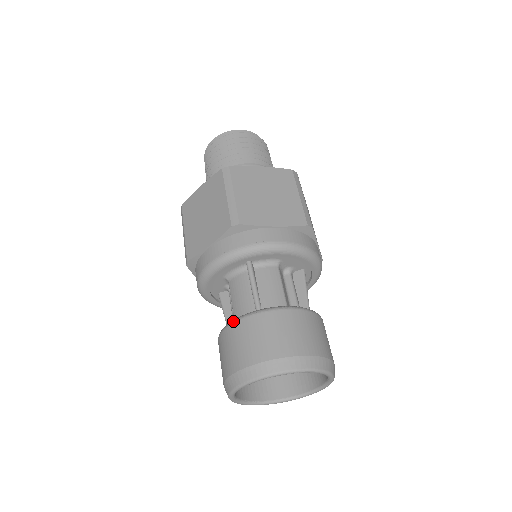
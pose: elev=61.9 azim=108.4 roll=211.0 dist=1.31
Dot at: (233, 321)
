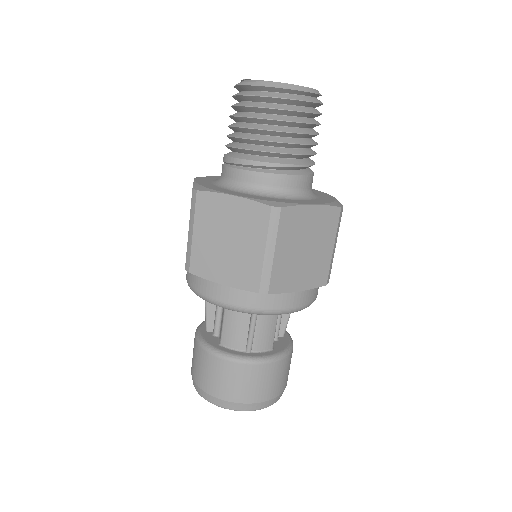
Dot at: (224, 357)
